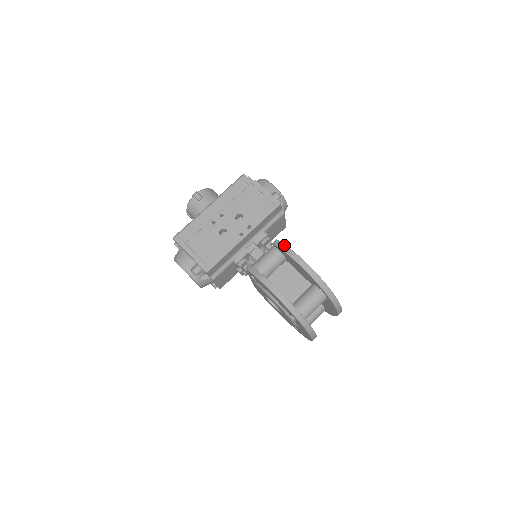
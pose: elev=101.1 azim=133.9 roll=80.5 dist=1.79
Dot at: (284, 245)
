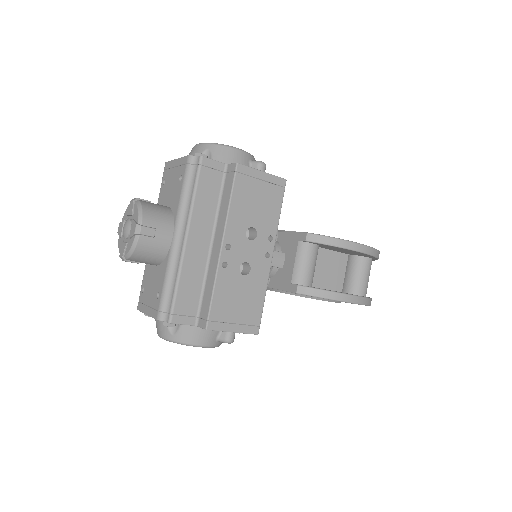
Dot at: (329, 238)
